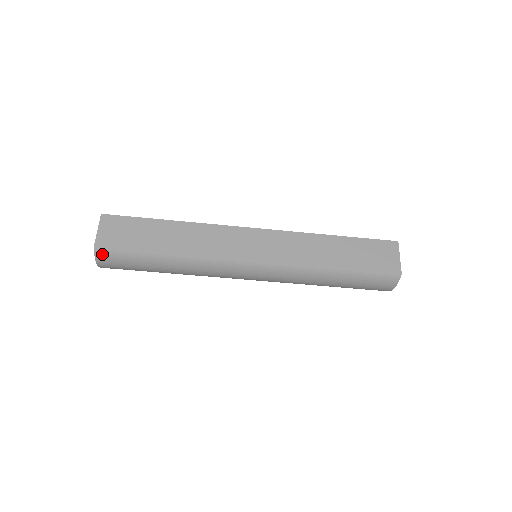
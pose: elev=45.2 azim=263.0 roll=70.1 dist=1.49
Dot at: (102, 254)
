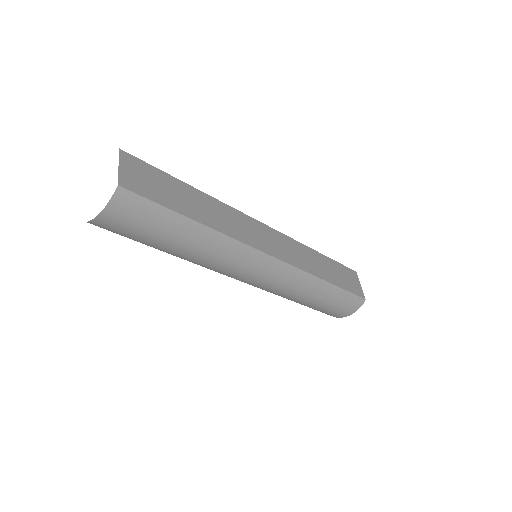
Dot at: (123, 199)
